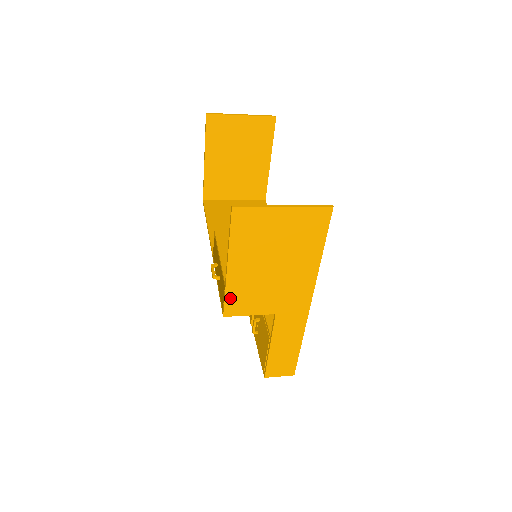
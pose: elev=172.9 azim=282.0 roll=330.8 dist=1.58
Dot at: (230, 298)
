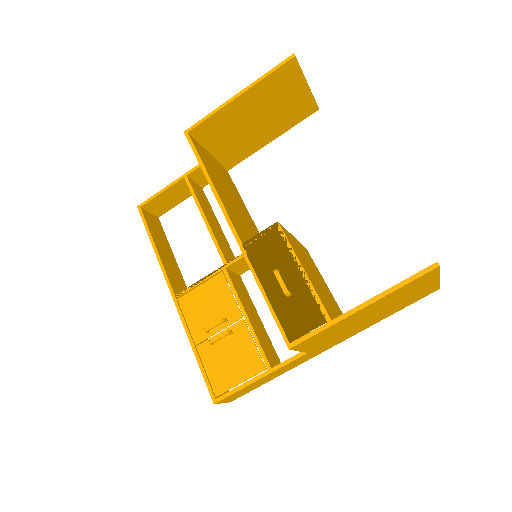
Dot at: (318, 334)
